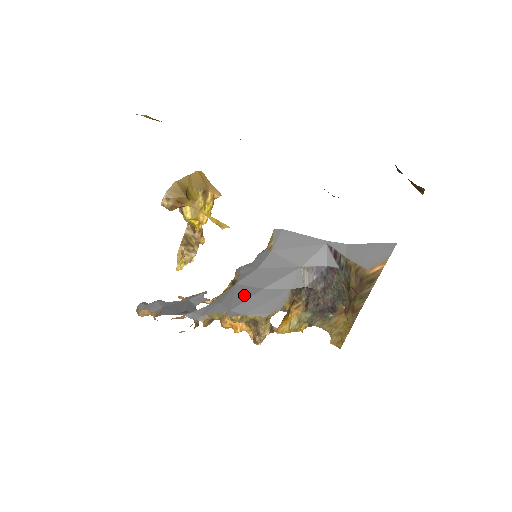
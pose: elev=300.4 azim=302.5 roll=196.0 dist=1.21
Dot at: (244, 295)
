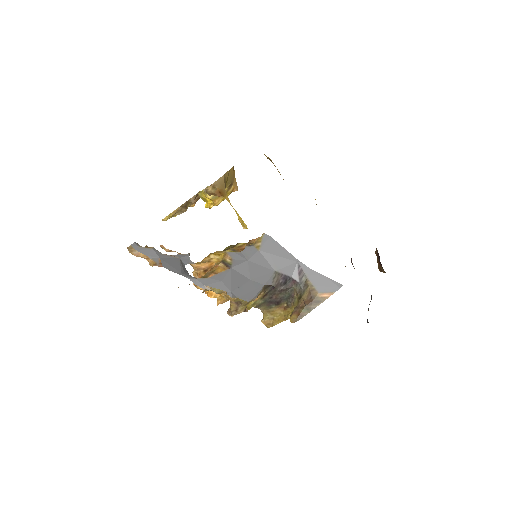
Dot at: (239, 281)
